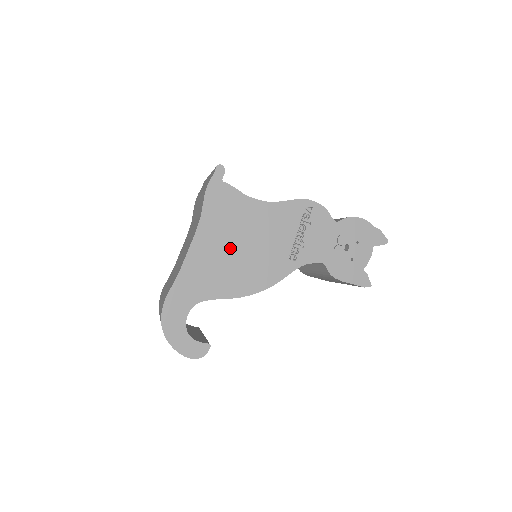
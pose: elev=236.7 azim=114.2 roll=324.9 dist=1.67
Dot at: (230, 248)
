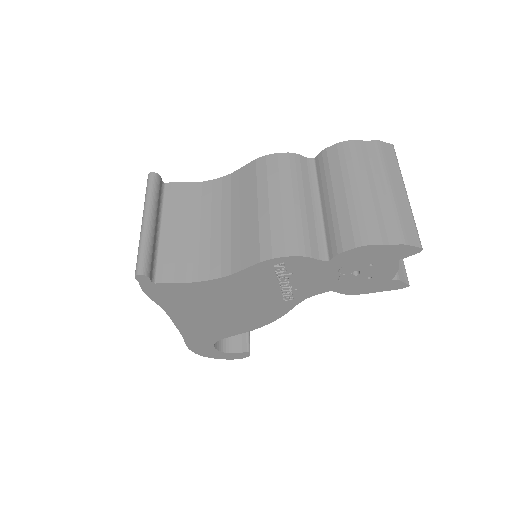
Dot at: (213, 313)
